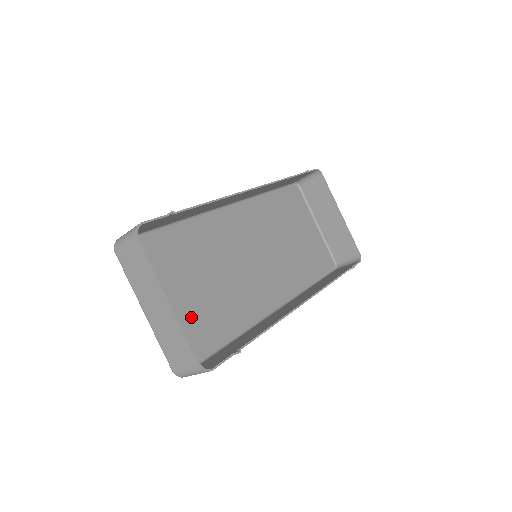
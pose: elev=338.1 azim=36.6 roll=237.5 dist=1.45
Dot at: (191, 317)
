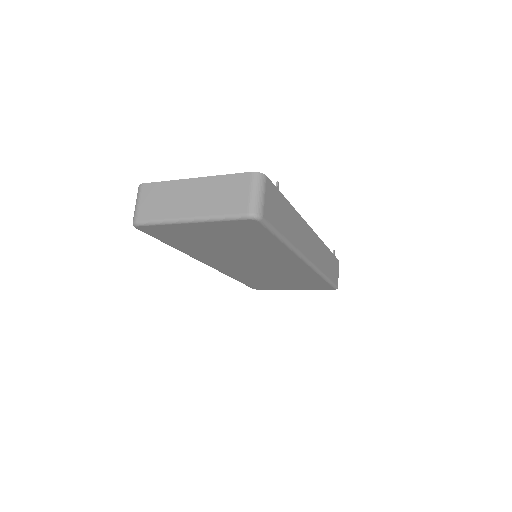
Dot at: (234, 234)
